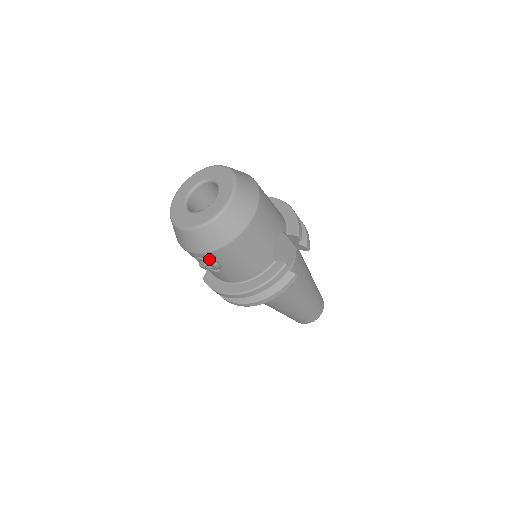
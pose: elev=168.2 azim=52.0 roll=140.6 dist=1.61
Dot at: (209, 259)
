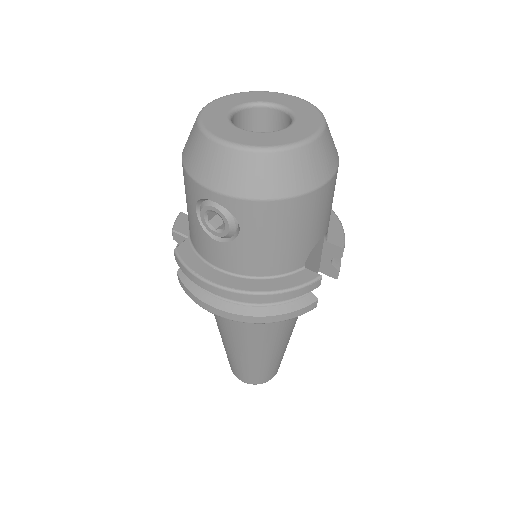
Dot at: (228, 212)
